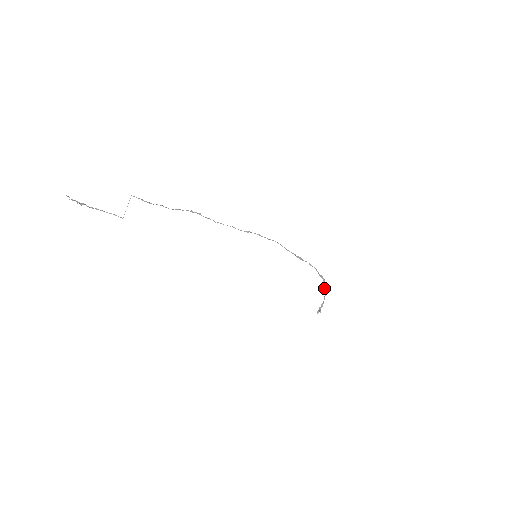
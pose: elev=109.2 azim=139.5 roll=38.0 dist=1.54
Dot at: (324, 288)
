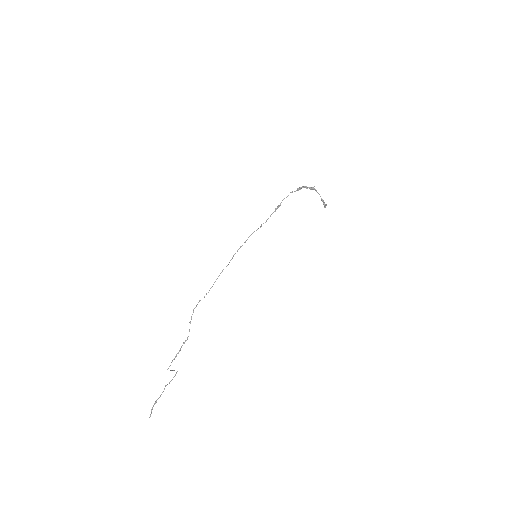
Dot at: (310, 189)
